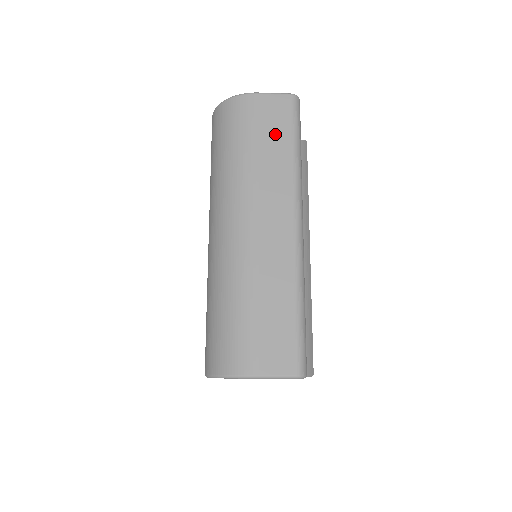
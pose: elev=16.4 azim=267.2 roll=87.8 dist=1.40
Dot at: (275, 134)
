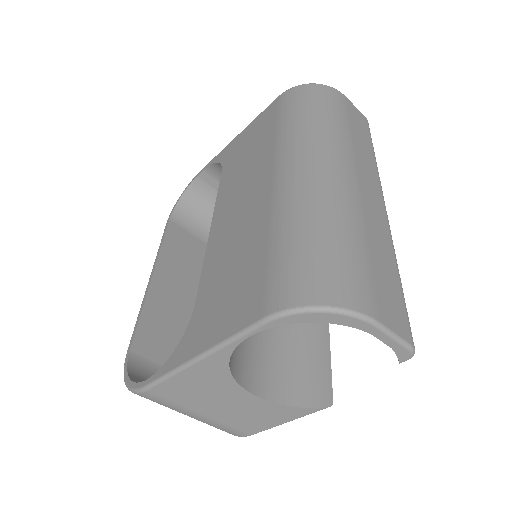
Dot at: (361, 131)
